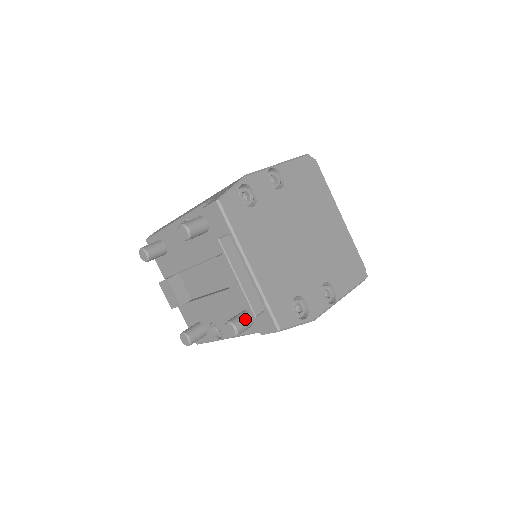
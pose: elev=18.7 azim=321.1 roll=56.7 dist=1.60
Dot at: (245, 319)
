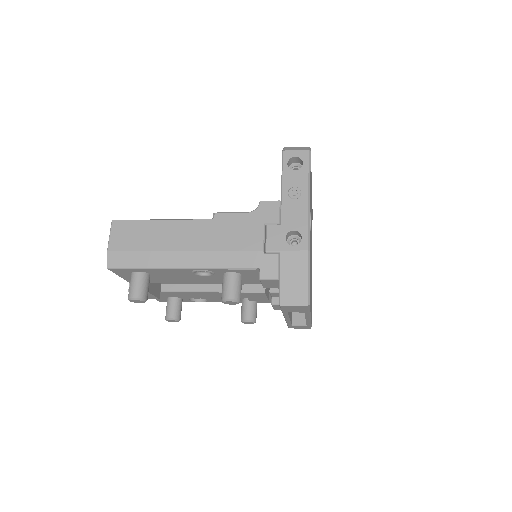
Dot at: (256, 308)
